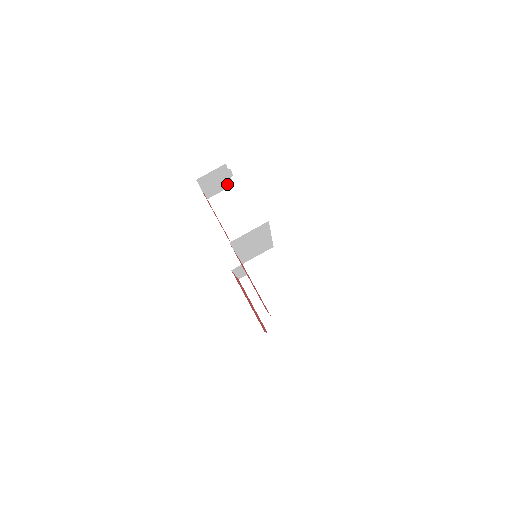
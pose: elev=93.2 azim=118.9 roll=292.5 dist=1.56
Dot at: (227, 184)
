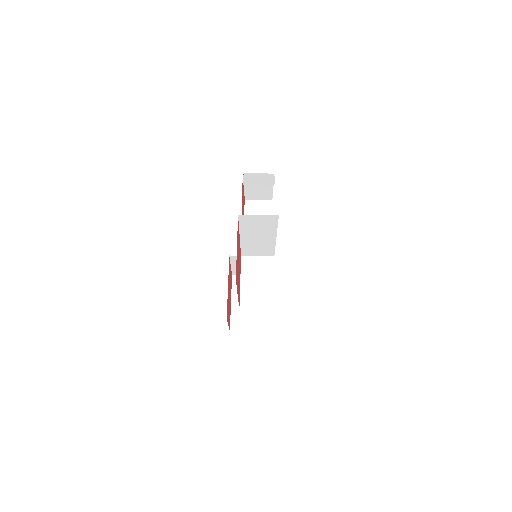
Dot at: (267, 196)
